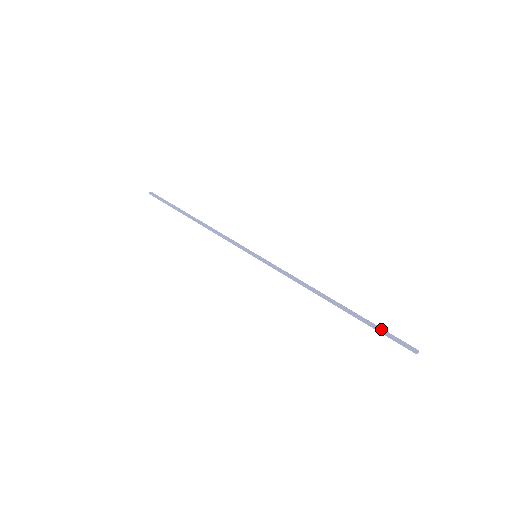
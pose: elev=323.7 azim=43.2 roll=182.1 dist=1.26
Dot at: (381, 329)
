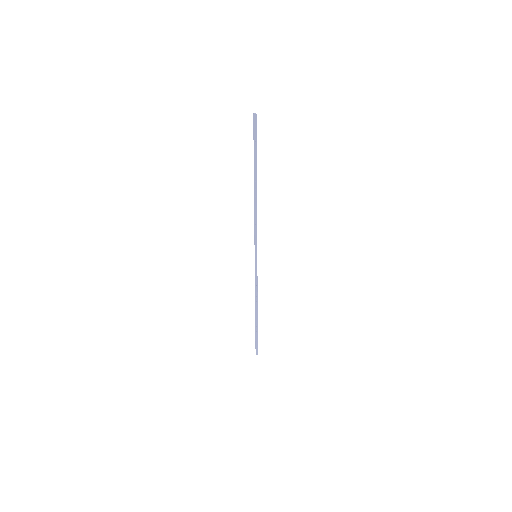
Dot at: (257, 338)
